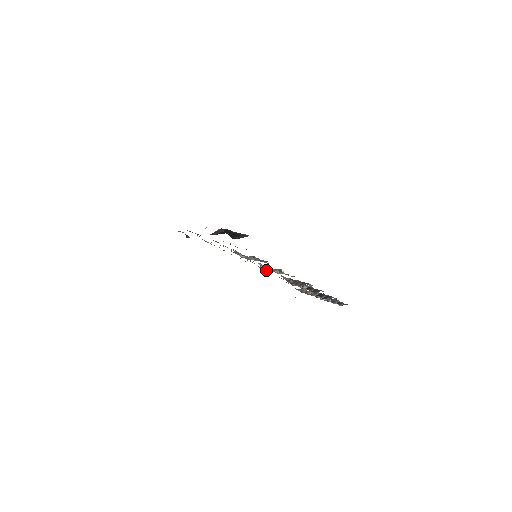
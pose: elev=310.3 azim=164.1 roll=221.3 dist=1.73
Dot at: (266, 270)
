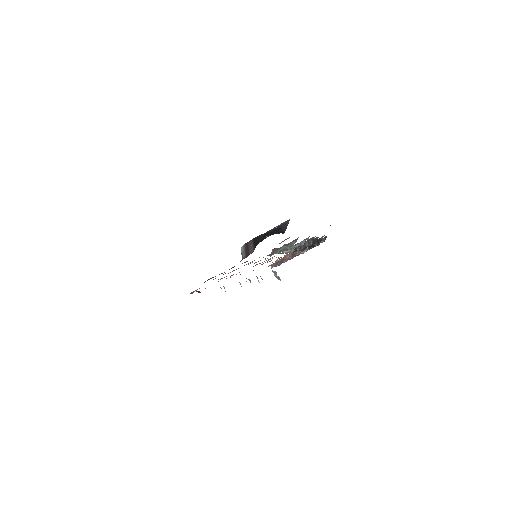
Dot at: (287, 253)
